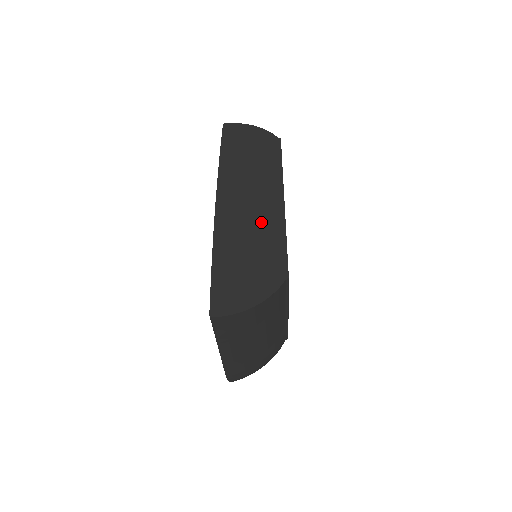
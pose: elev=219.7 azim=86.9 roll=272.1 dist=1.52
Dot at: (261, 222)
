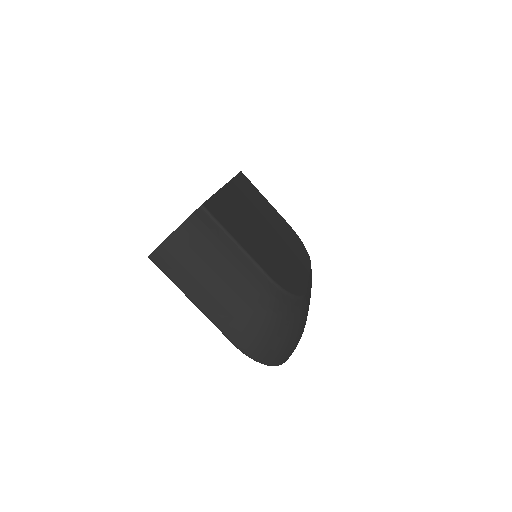
Dot at: occluded
